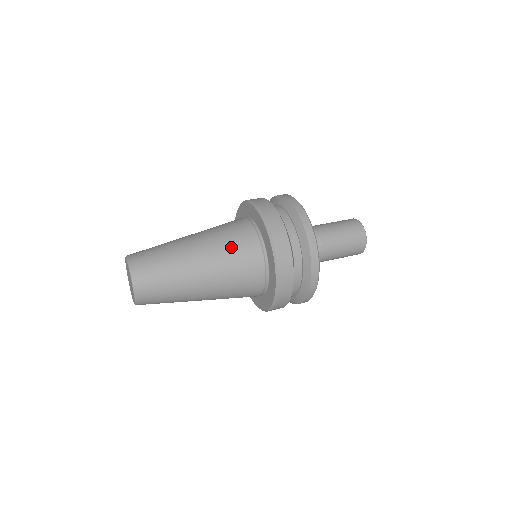
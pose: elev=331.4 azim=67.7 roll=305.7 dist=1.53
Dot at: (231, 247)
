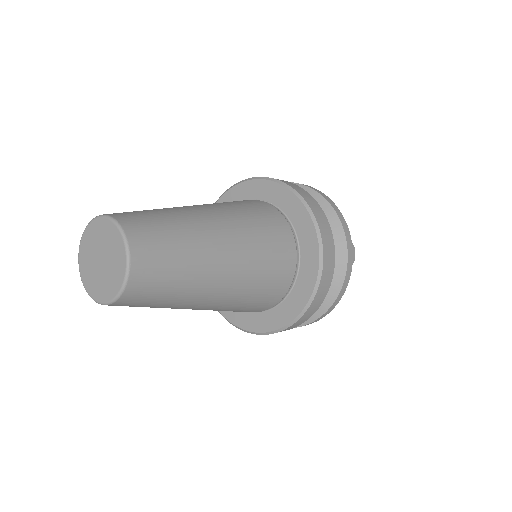
Dot at: occluded
